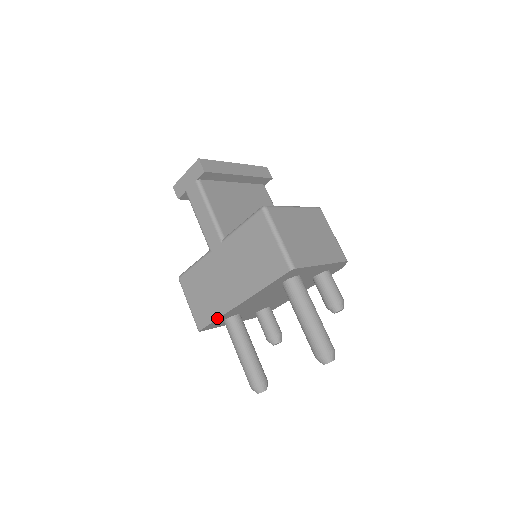
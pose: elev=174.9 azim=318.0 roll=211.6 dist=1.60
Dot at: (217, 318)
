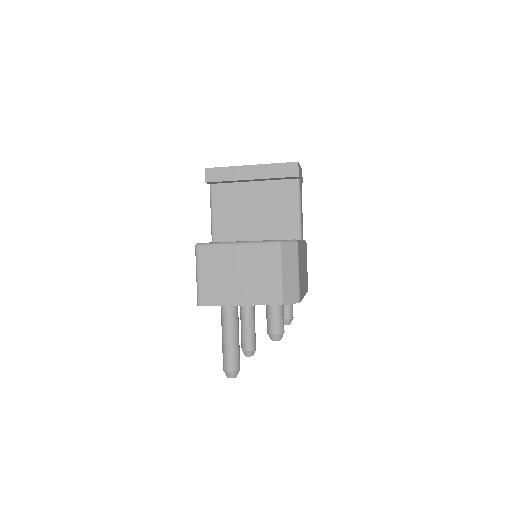
Dot at: occluded
